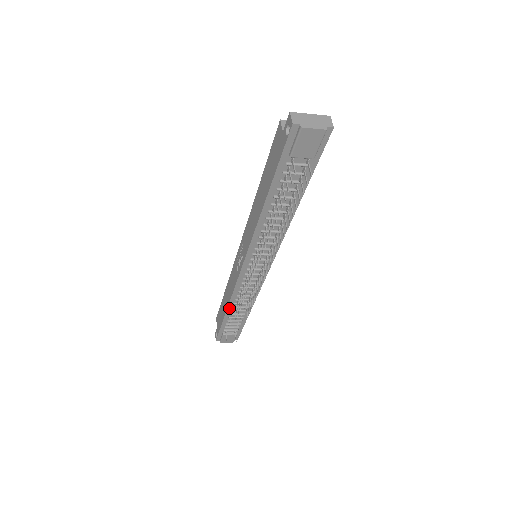
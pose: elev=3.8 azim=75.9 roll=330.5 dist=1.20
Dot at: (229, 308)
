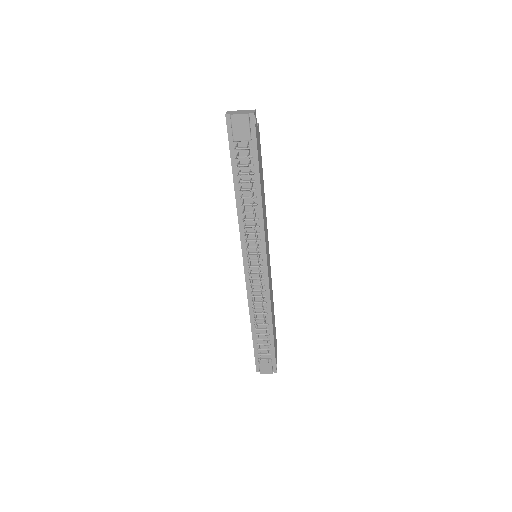
Dot at: (252, 321)
